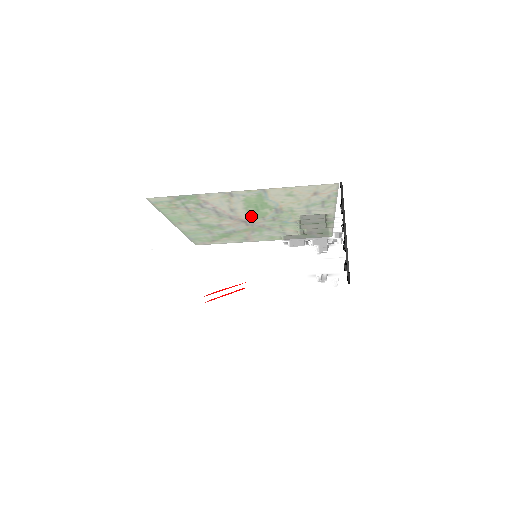
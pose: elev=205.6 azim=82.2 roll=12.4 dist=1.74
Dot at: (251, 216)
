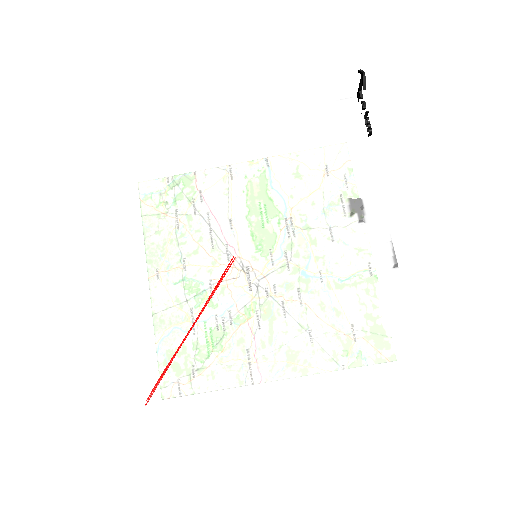
Dot at: occluded
